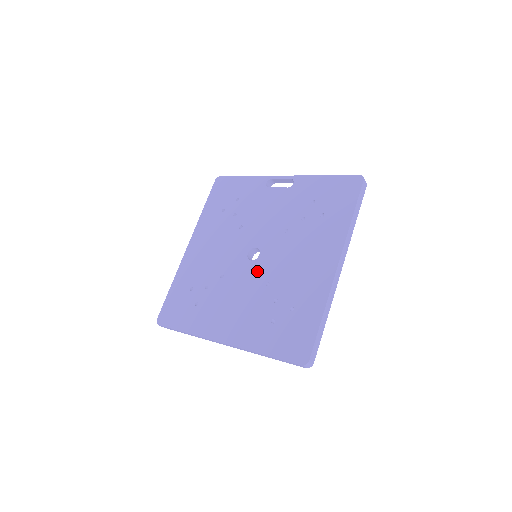
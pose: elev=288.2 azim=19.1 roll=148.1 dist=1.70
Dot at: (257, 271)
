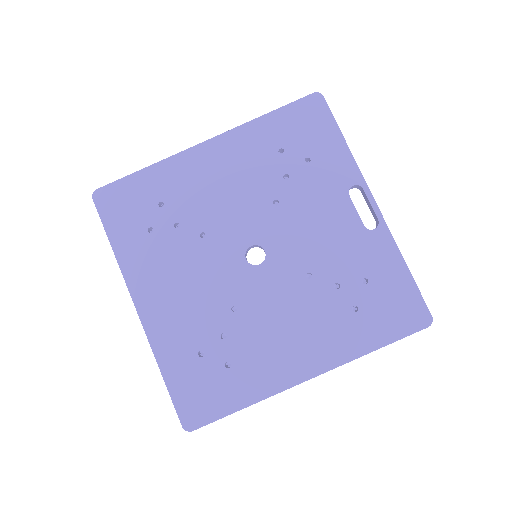
Dot at: (239, 280)
